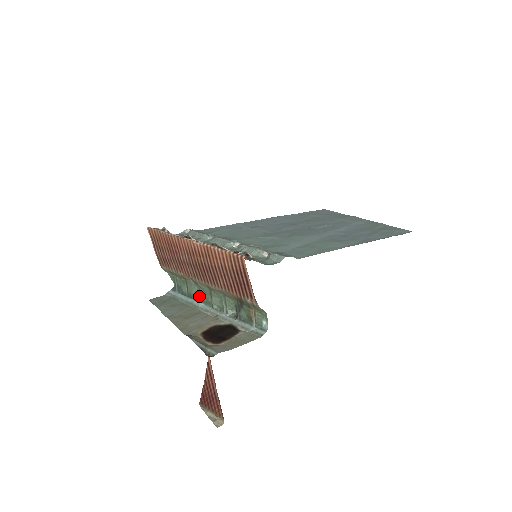
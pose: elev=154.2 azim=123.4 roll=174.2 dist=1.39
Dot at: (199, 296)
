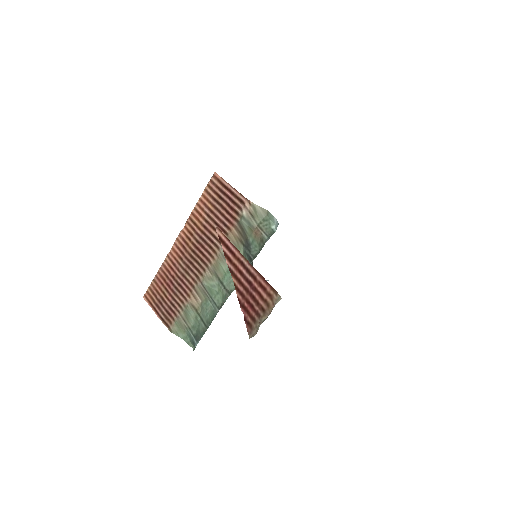
Dot at: (215, 307)
